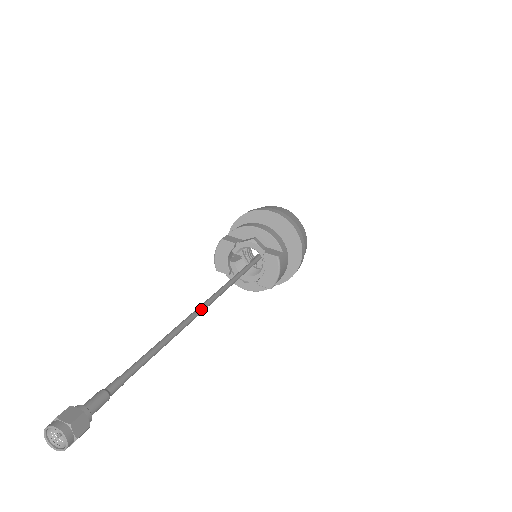
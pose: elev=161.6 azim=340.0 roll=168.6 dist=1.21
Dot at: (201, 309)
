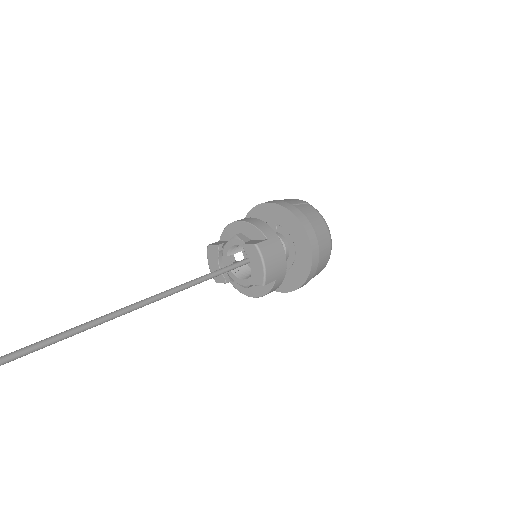
Dot at: (124, 309)
